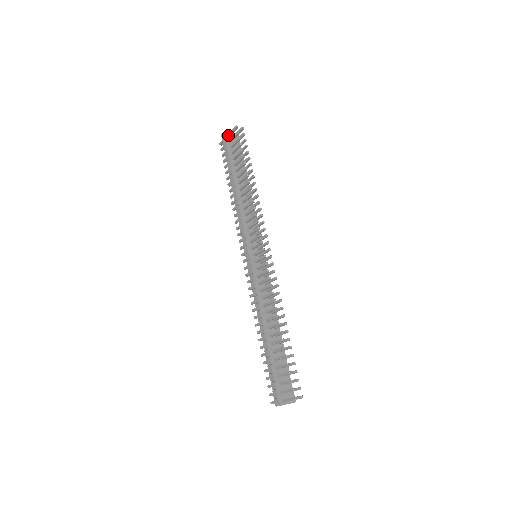
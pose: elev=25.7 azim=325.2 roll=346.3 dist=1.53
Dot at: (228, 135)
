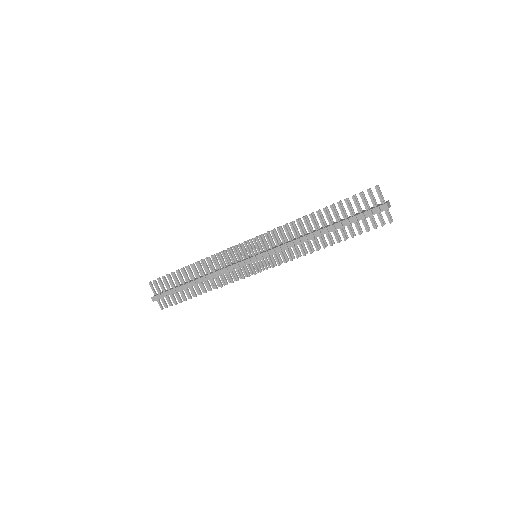
Dot at: (155, 295)
